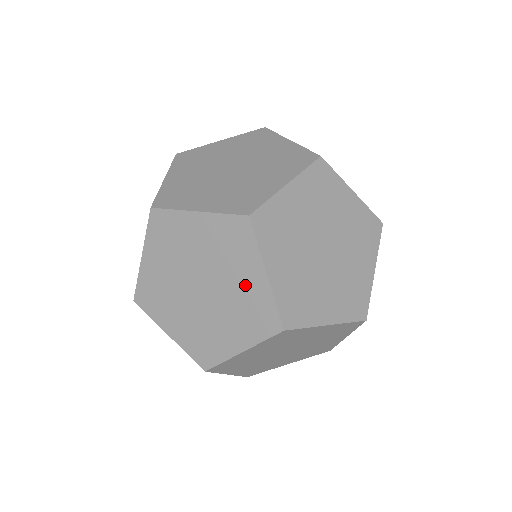
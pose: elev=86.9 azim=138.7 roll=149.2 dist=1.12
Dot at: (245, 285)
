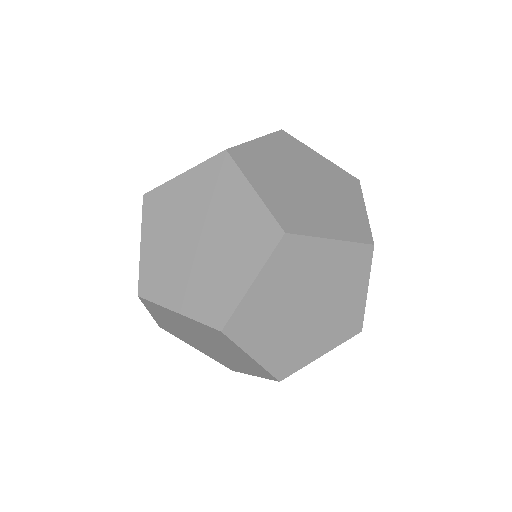
Dot at: occluded
